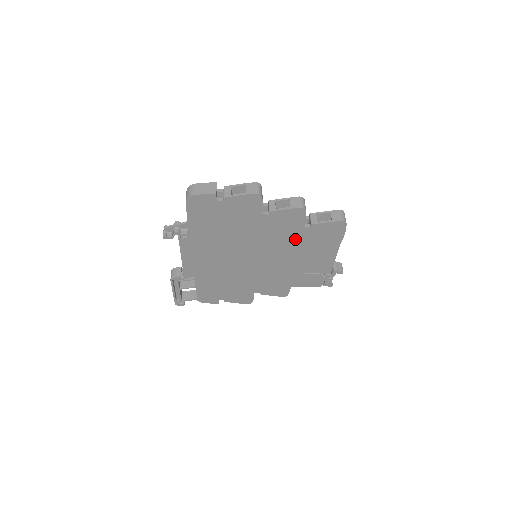
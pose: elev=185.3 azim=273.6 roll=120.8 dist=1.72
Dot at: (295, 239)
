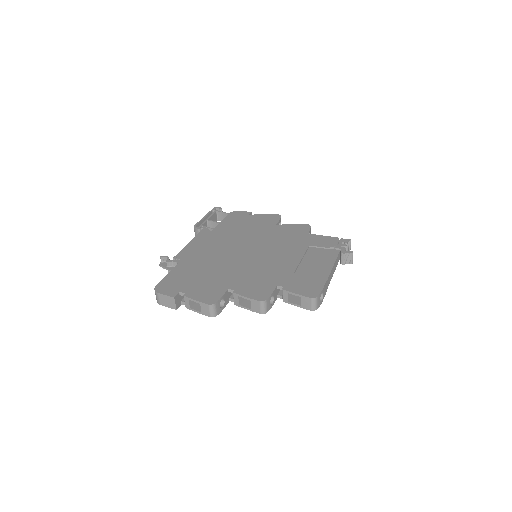
Dot at: occluded
